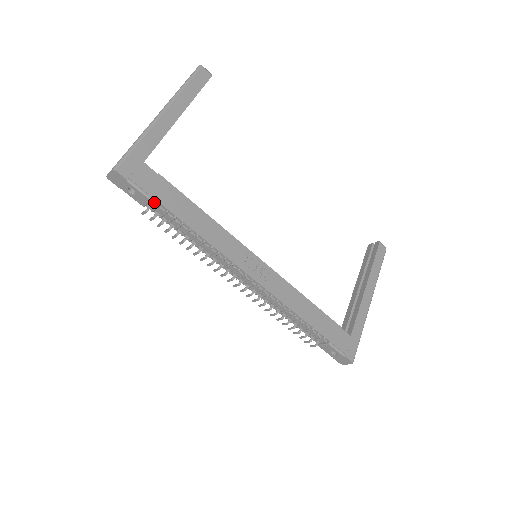
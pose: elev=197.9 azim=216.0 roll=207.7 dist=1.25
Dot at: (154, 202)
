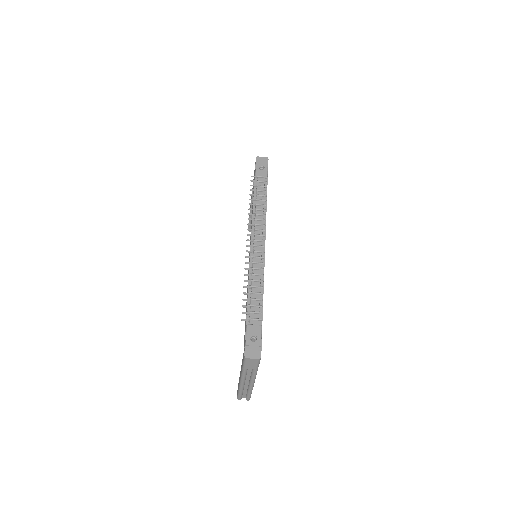
Dot at: (265, 180)
